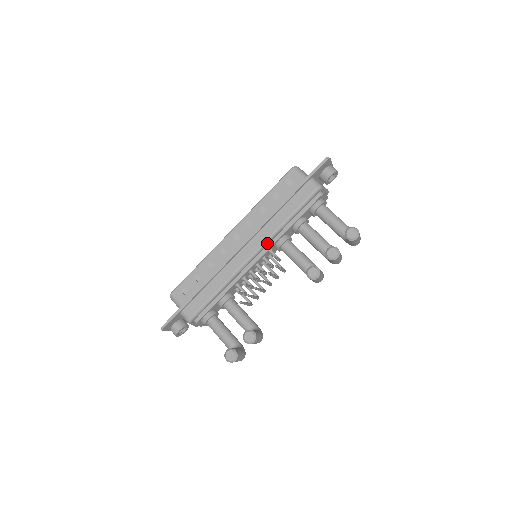
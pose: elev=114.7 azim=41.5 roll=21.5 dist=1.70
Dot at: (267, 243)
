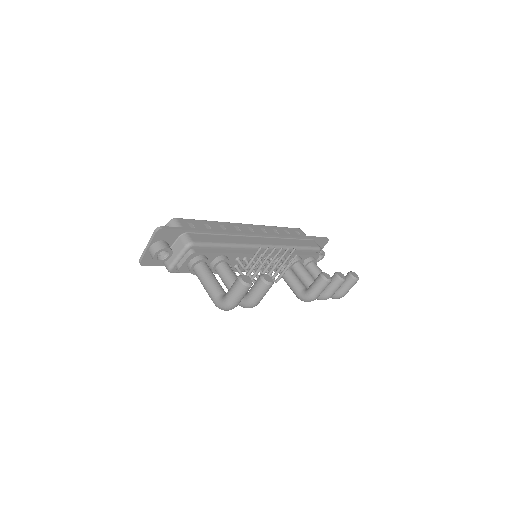
Dot at: (277, 248)
